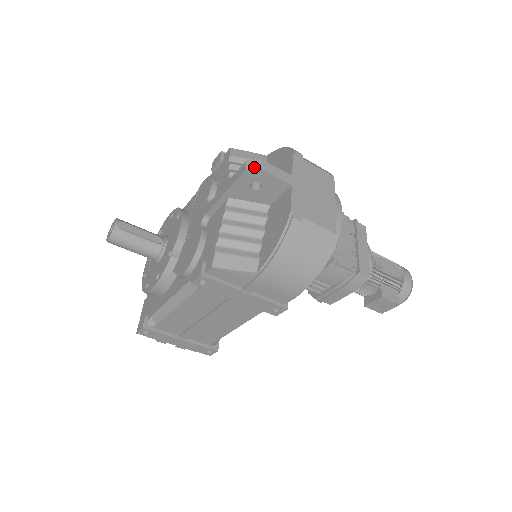
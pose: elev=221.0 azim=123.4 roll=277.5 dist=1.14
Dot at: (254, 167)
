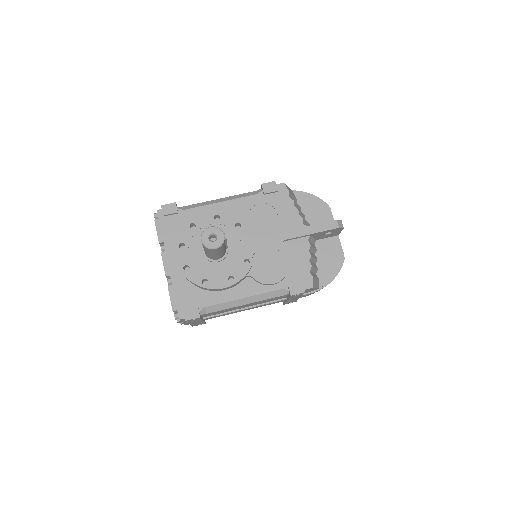
Dot at: (342, 226)
